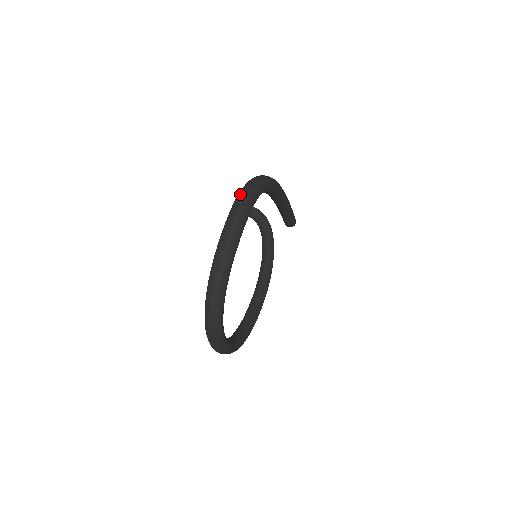
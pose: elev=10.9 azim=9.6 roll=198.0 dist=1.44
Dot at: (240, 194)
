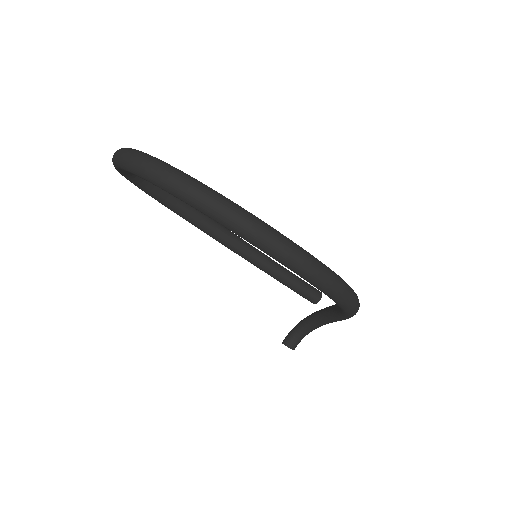
Dot at: occluded
